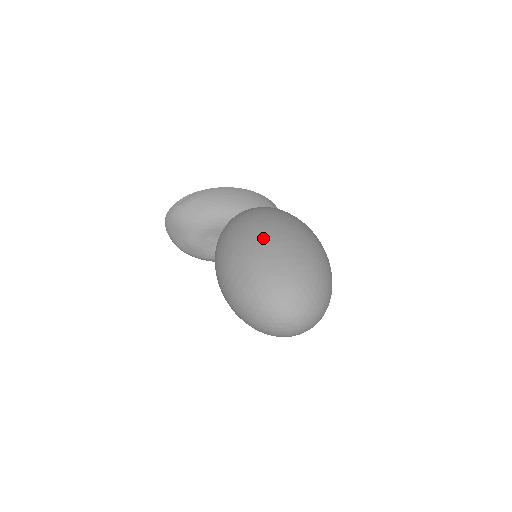
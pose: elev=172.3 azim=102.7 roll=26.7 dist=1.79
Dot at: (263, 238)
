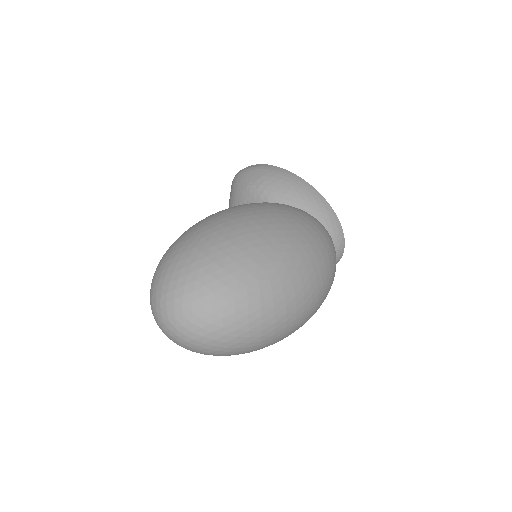
Dot at: (230, 220)
